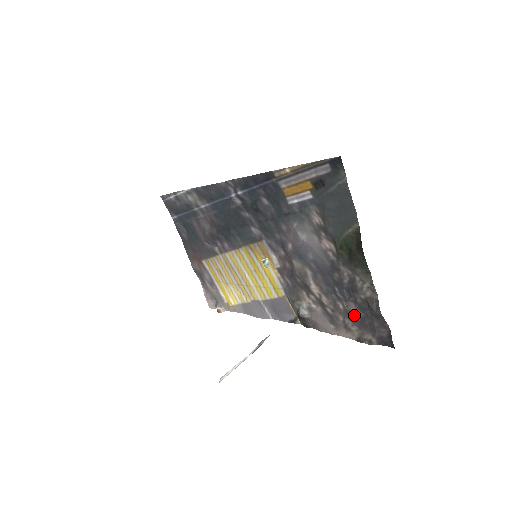
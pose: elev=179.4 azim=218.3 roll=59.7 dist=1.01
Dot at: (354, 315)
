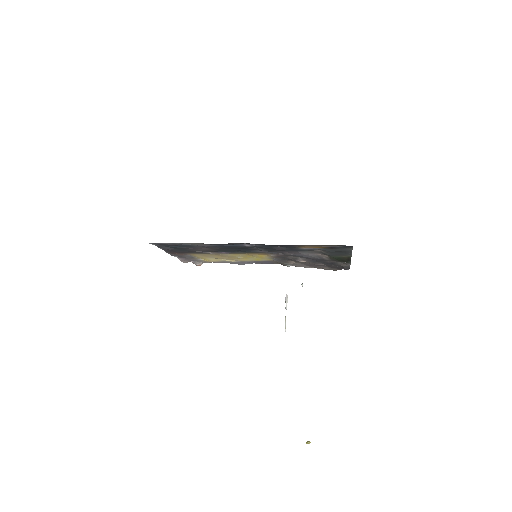
Dot at: (329, 266)
